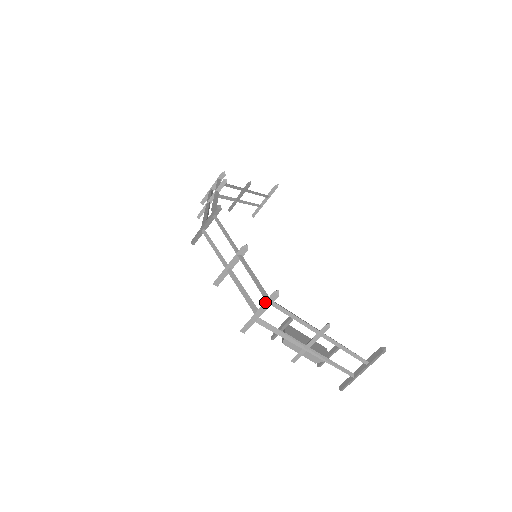
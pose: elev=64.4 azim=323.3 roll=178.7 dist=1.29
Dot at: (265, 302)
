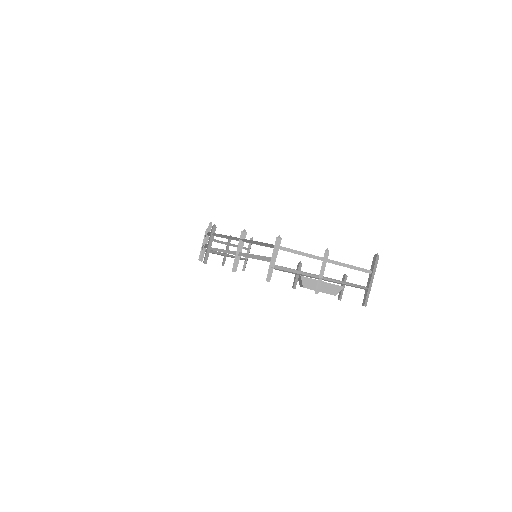
Dot at: (274, 248)
